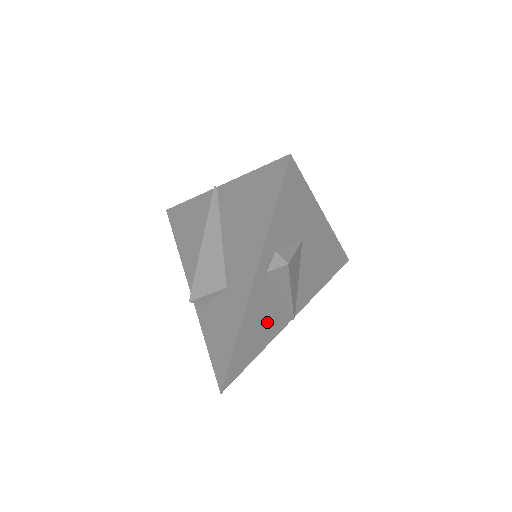
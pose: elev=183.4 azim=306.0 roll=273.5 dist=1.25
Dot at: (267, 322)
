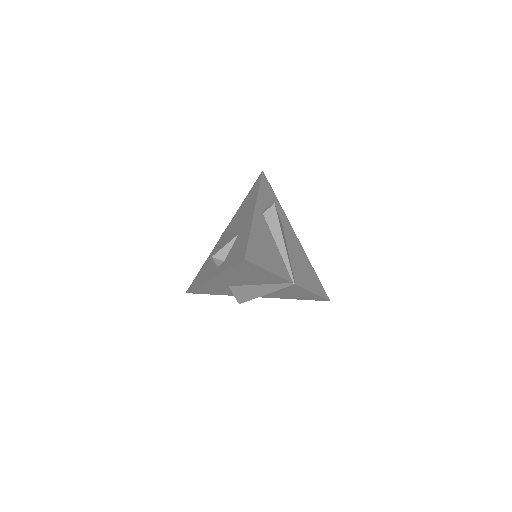
Dot at: (271, 253)
